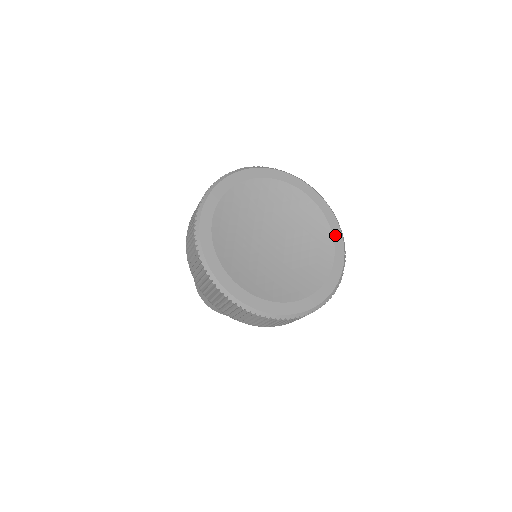
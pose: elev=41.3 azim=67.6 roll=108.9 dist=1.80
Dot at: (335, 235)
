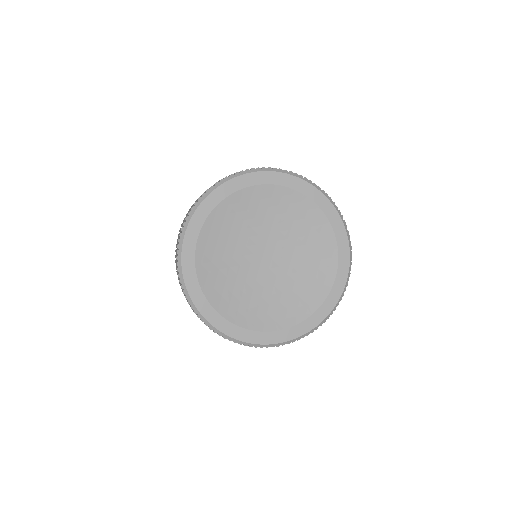
Dot at: (341, 255)
